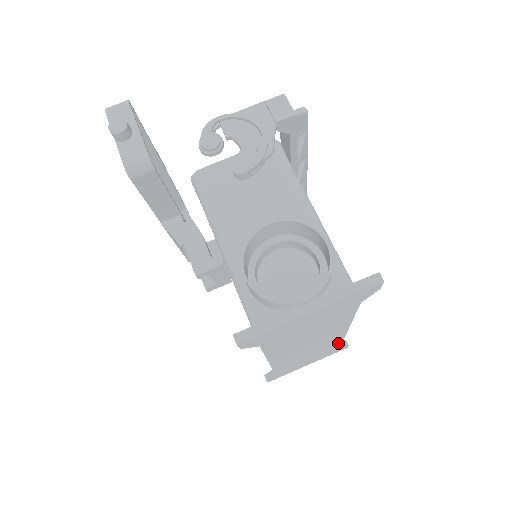
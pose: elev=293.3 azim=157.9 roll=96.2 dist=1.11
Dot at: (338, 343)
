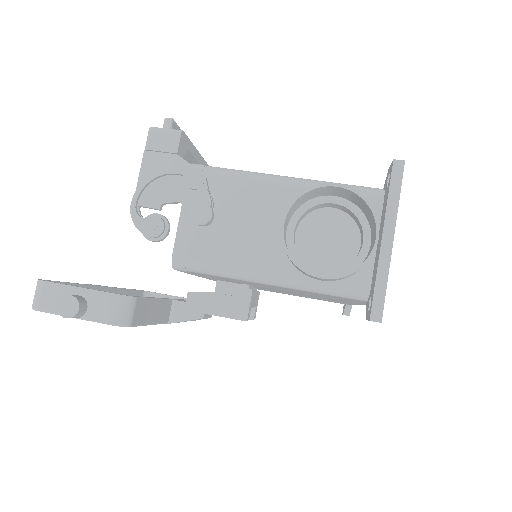
Dot at: occluded
